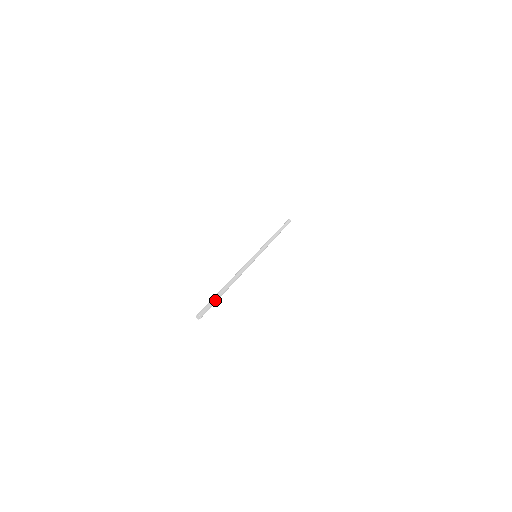
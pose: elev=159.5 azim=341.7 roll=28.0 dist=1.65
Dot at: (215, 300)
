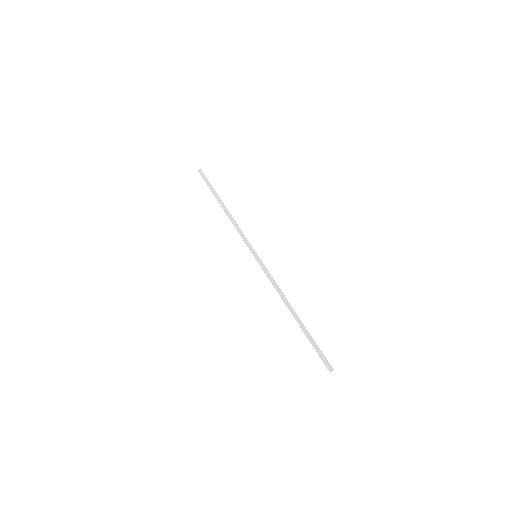
Dot at: occluded
